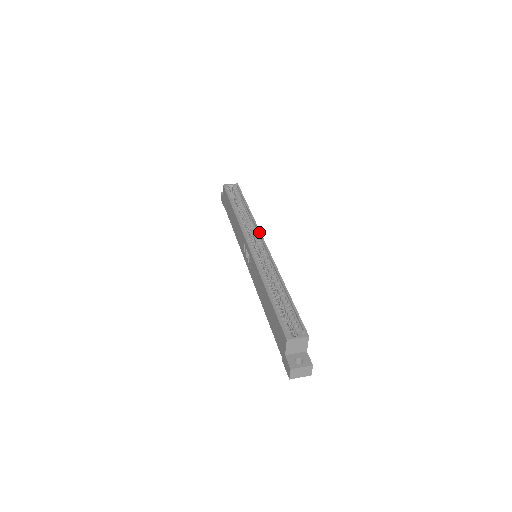
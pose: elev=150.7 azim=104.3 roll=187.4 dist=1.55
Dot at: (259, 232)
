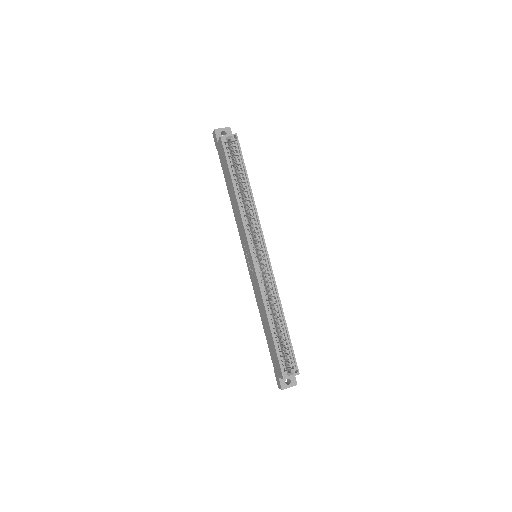
Dot at: (262, 235)
